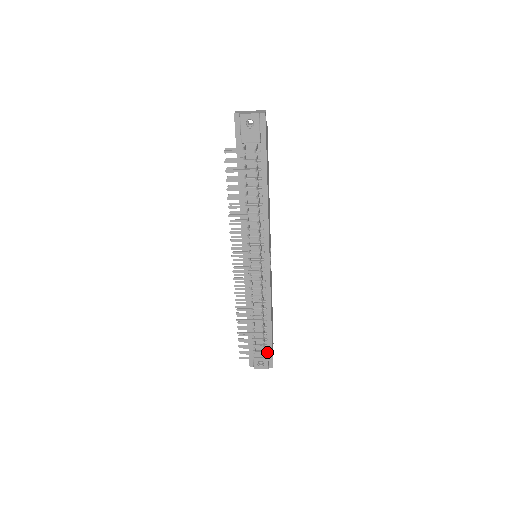
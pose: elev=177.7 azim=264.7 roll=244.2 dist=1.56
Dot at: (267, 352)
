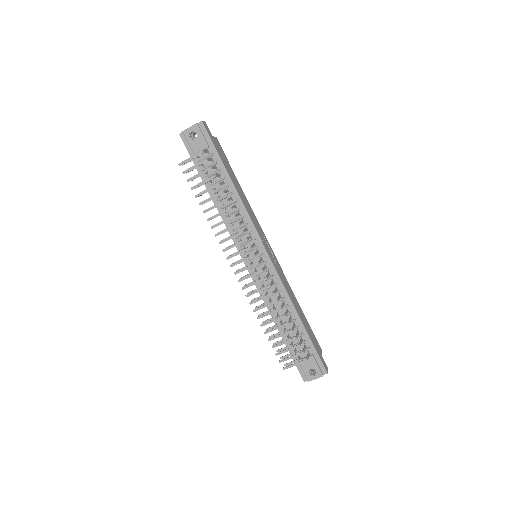
Dot at: (312, 356)
